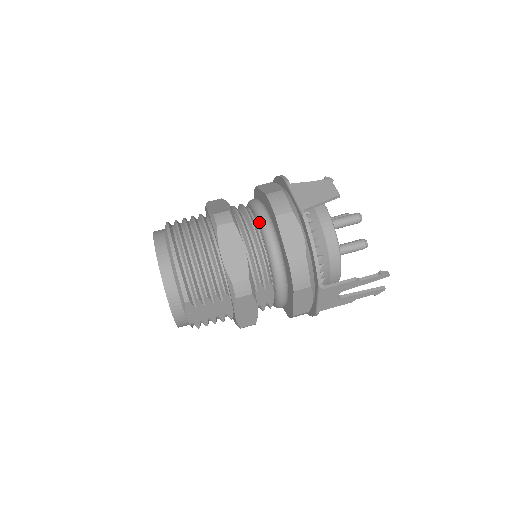
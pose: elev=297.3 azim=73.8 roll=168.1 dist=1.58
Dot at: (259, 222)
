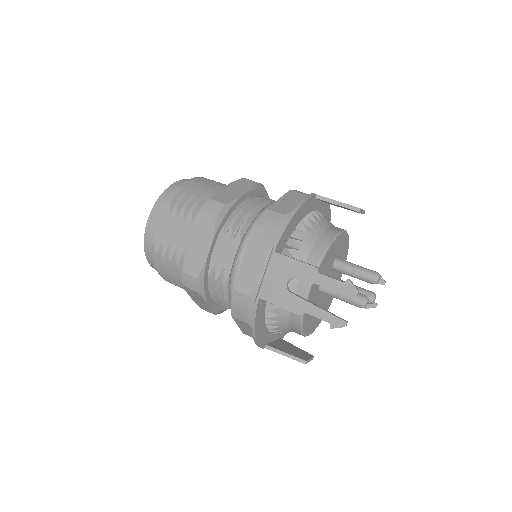
Dot at: occluded
